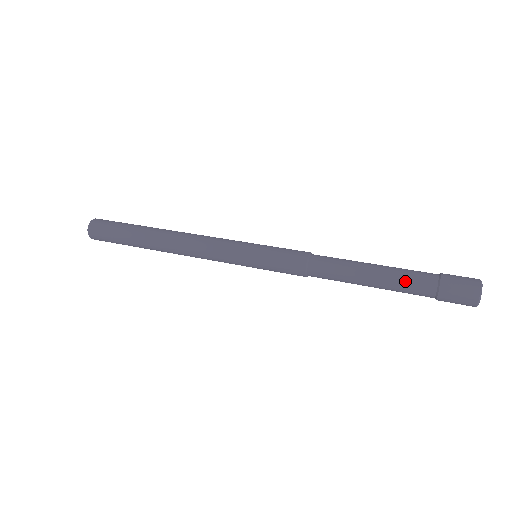
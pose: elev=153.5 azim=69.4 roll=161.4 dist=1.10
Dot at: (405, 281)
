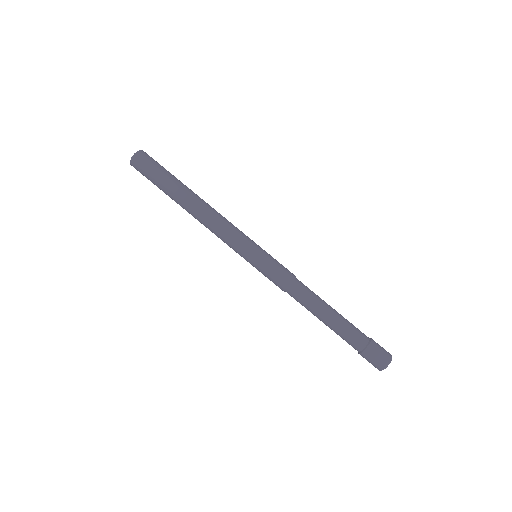
Dot at: occluded
